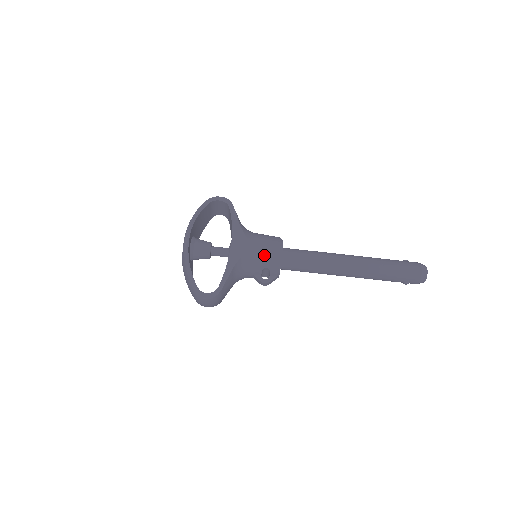
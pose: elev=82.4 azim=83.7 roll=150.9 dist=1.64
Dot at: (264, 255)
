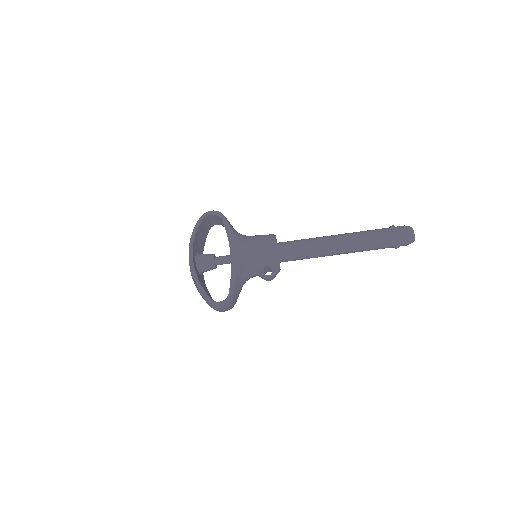
Dot at: (262, 255)
